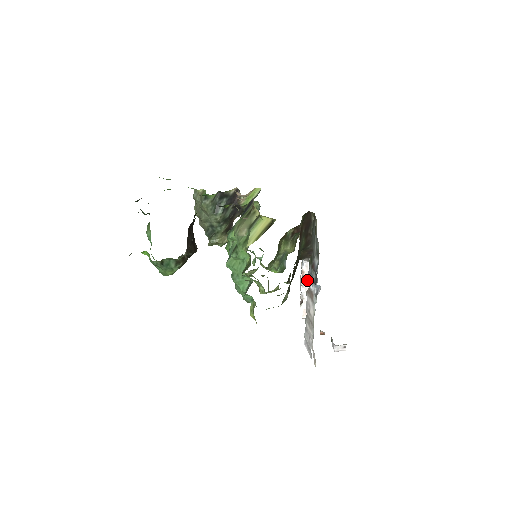
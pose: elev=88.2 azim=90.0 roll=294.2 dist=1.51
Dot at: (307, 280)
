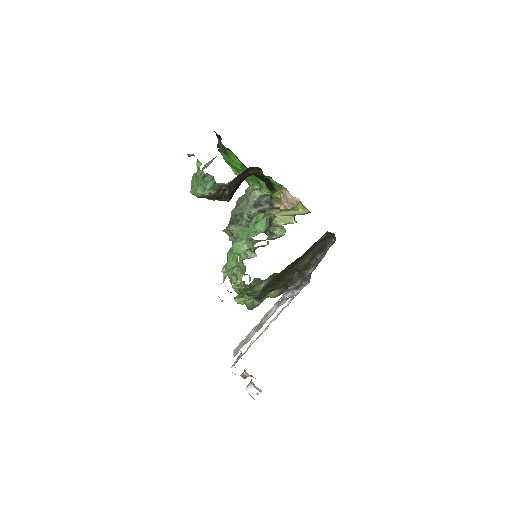
Dot at: (286, 290)
